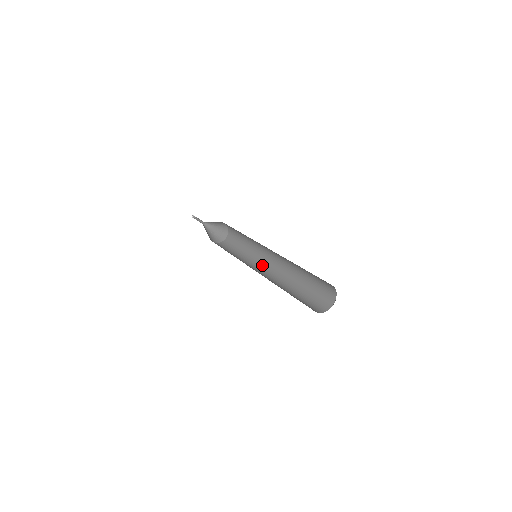
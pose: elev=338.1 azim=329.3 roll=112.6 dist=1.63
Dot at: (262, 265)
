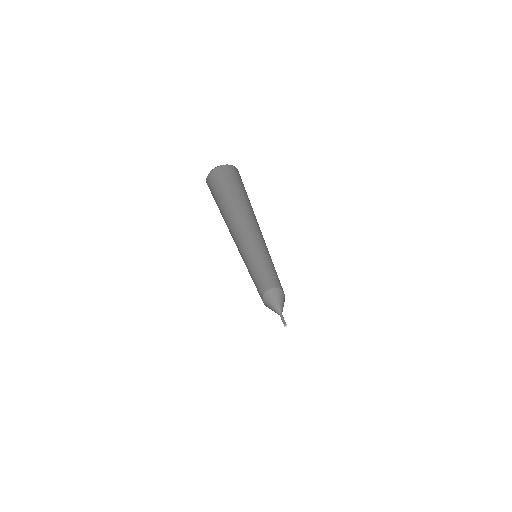
Dot at: occluded
